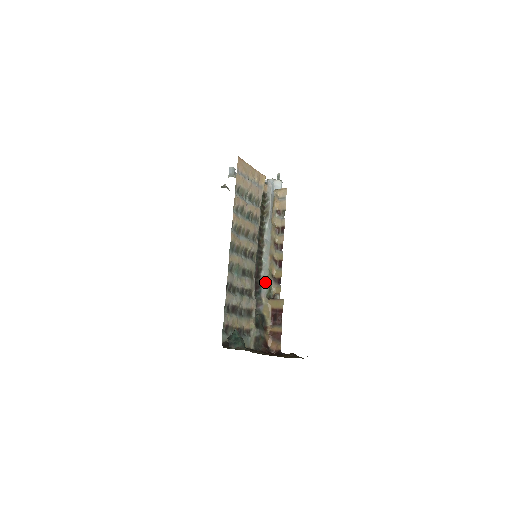
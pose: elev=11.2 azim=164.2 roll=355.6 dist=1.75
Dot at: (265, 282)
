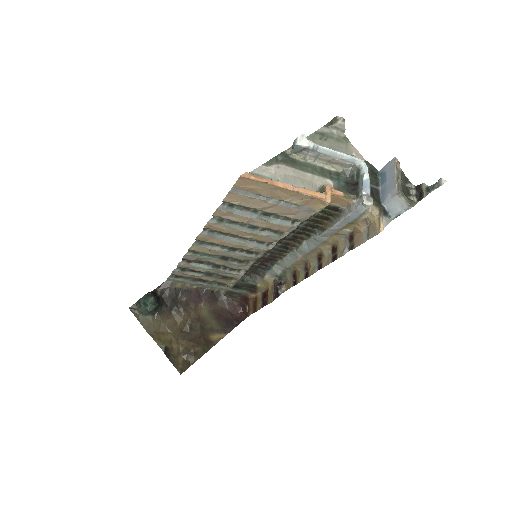
Dot at: (280, 268)
